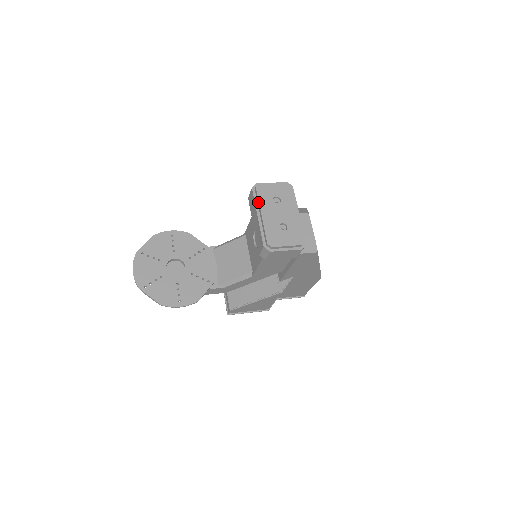
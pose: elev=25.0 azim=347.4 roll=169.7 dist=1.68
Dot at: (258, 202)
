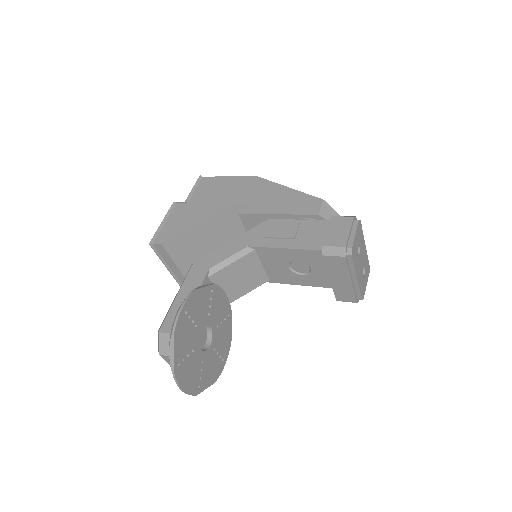
Dot at: (353, 269)
